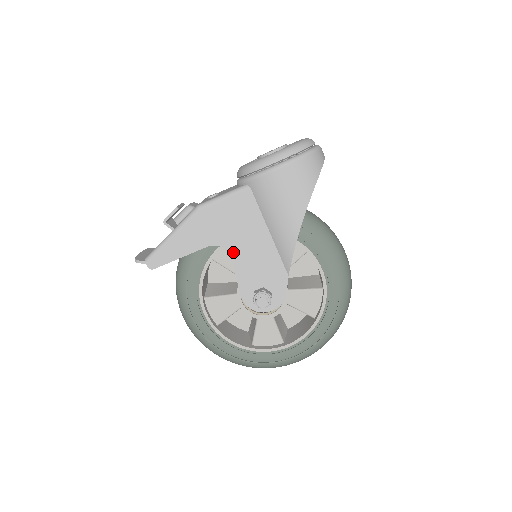
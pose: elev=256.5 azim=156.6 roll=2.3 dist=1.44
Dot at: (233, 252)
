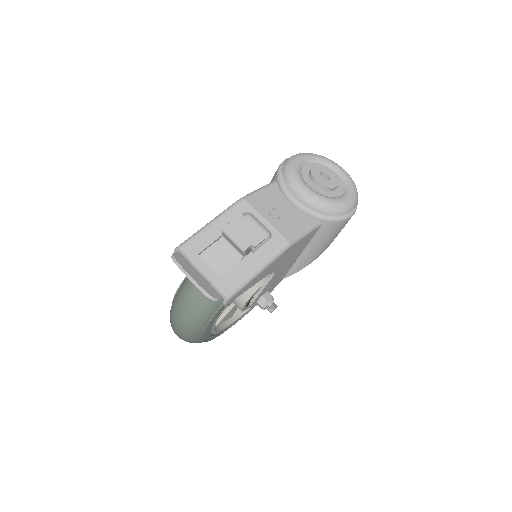
Dot at: (276, 273)
